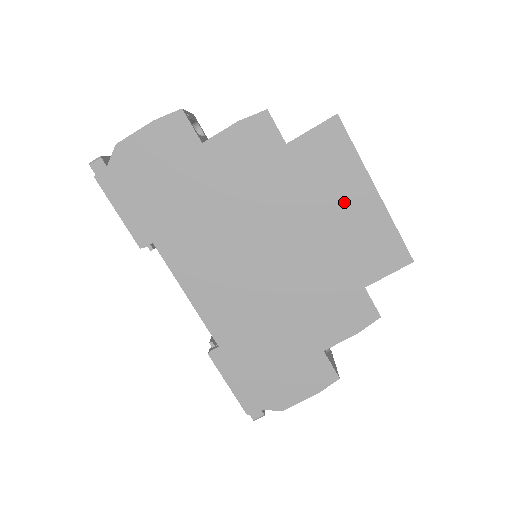
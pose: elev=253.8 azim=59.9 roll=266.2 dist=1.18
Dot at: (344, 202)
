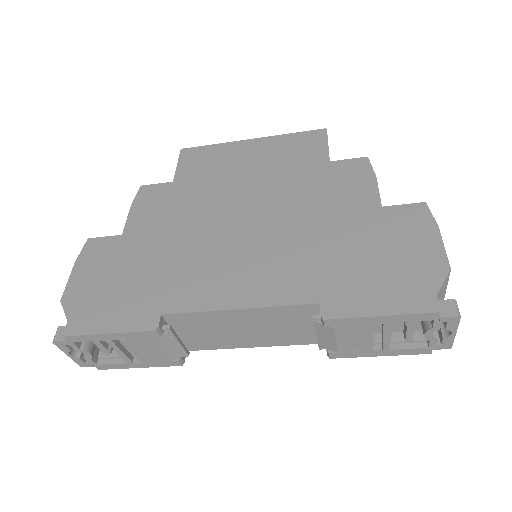
Dot at: (245, 159)
